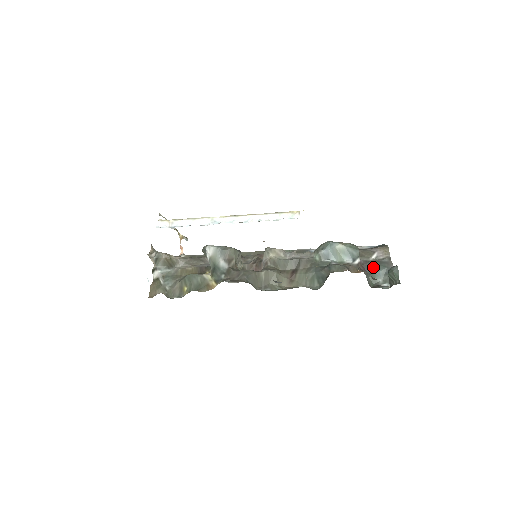
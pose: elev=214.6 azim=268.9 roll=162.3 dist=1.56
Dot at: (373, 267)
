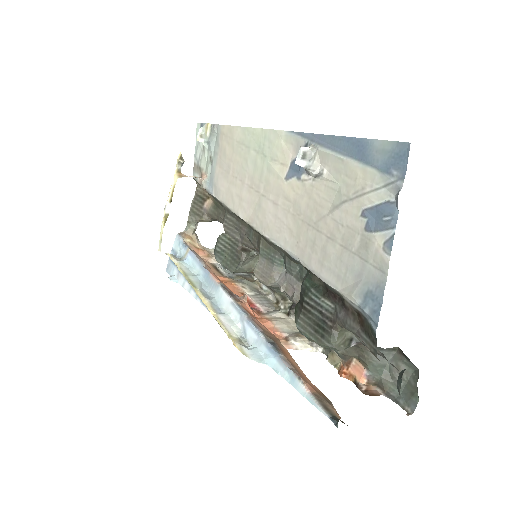
Dot at: occluded
